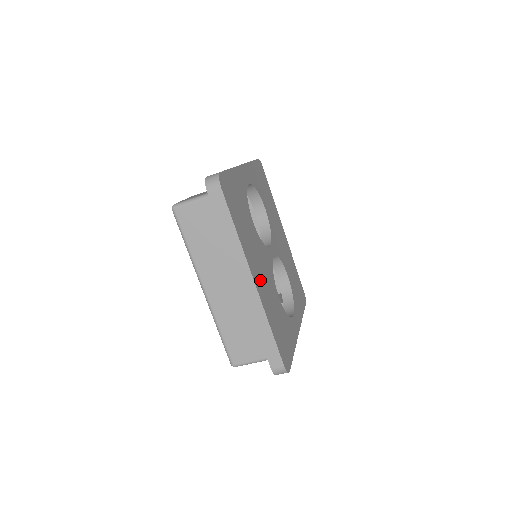
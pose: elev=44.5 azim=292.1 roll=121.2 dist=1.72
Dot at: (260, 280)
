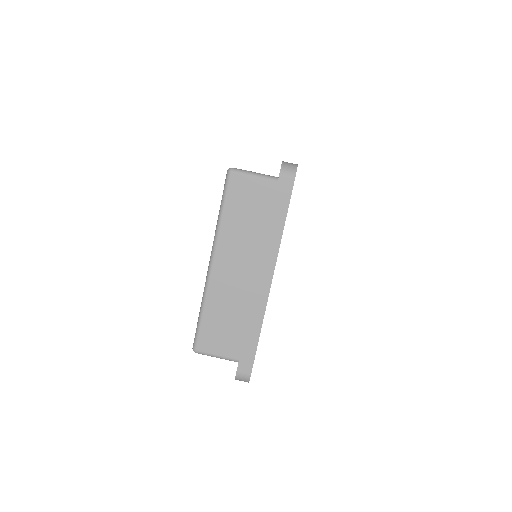
Dot at: occluded
